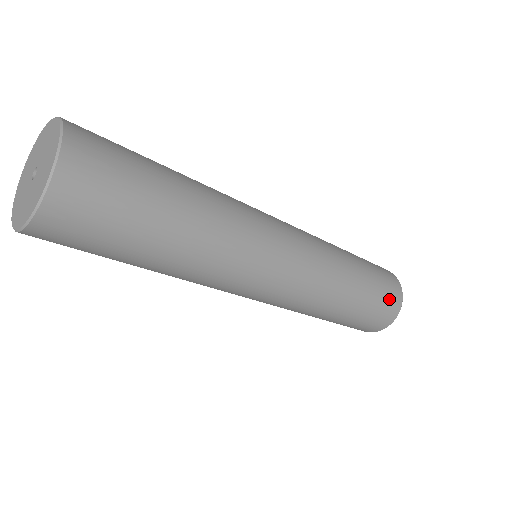
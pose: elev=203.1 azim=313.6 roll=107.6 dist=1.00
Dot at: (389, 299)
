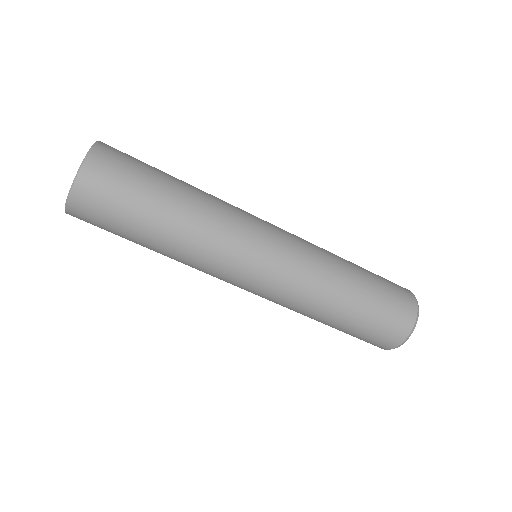
Dot at: (392, 323)
